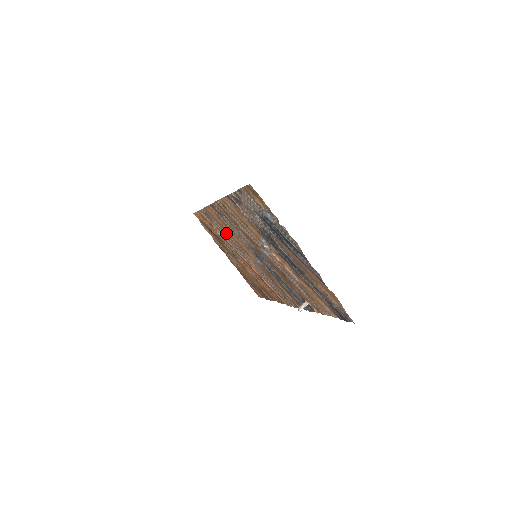
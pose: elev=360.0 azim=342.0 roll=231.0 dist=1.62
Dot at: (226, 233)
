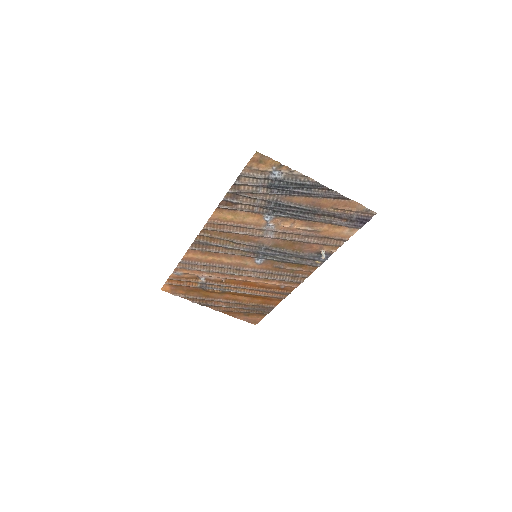
Dot at: (214, 265)
